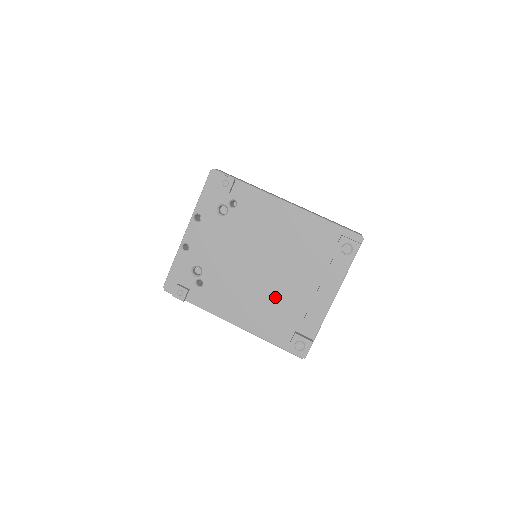
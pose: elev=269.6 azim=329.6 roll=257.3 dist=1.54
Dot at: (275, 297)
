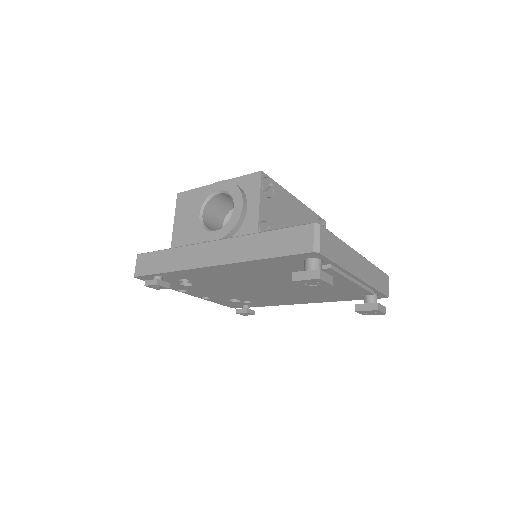
Dot at: (308, 291)
